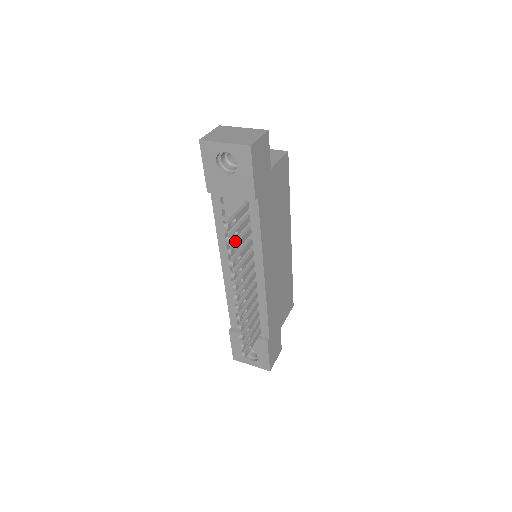
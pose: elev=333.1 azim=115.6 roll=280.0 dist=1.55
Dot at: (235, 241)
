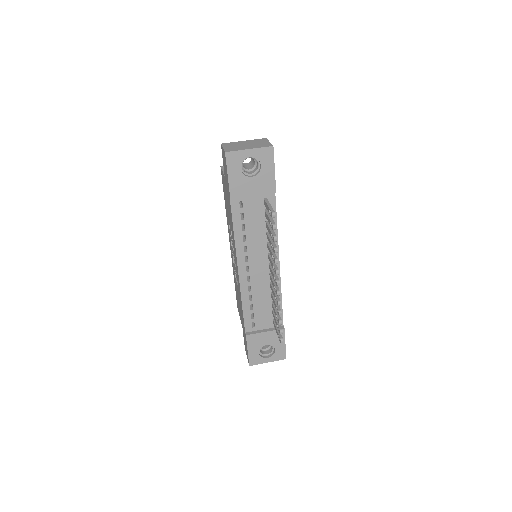
Dot at: (270, 231)
